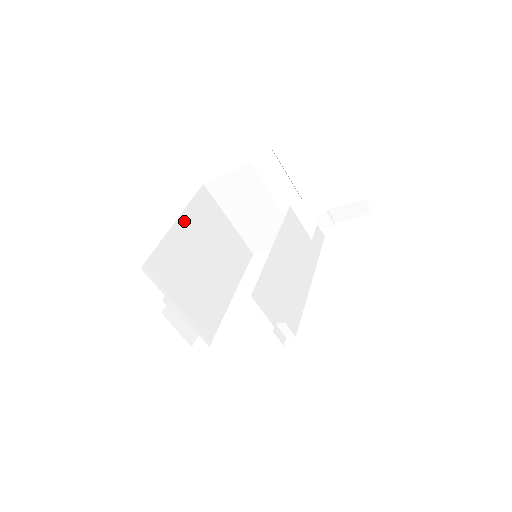
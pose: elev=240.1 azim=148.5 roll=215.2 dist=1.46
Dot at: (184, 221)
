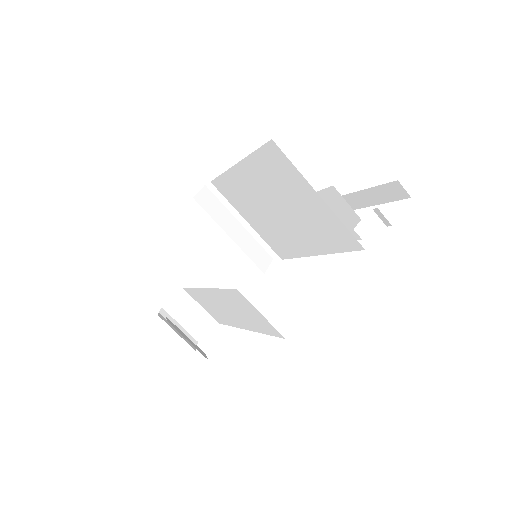
Dot at: occluded
